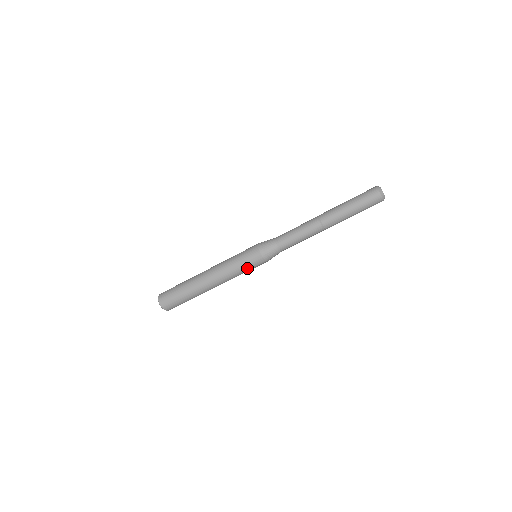
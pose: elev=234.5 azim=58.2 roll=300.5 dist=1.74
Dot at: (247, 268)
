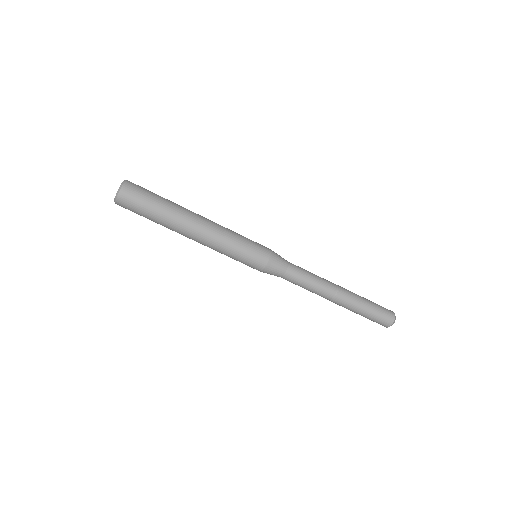
Dot at: (242, 257)
